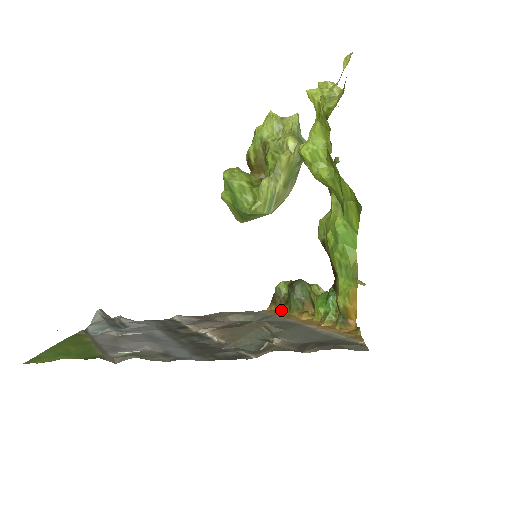
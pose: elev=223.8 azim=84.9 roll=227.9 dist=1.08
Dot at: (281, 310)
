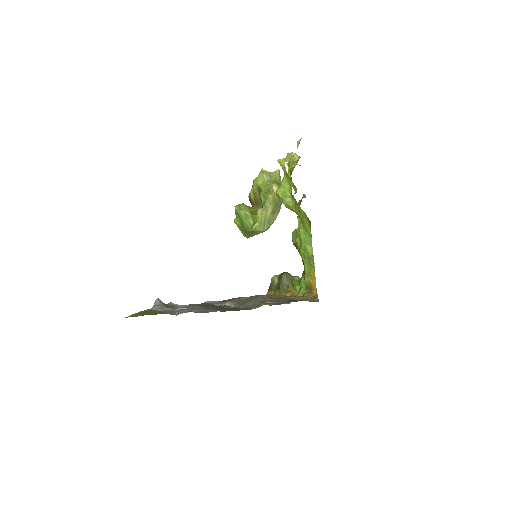
Dot at: (275, 293)
